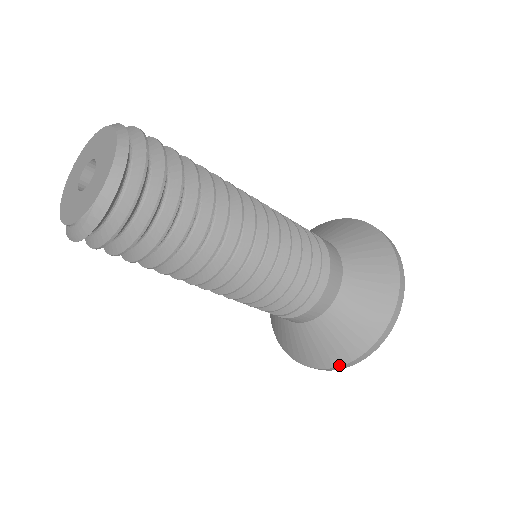
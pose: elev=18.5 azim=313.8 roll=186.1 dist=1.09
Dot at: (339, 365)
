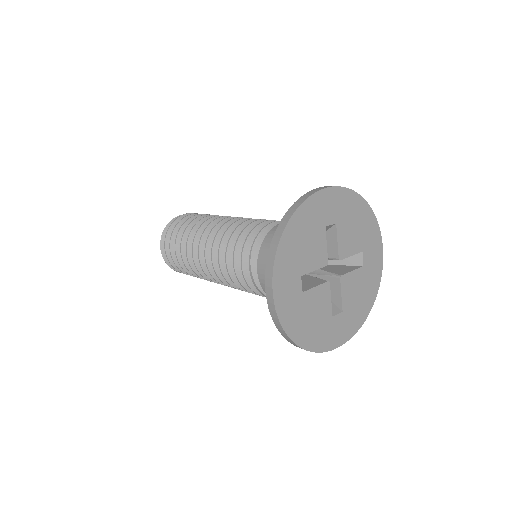
Dot at: (265, 277)
